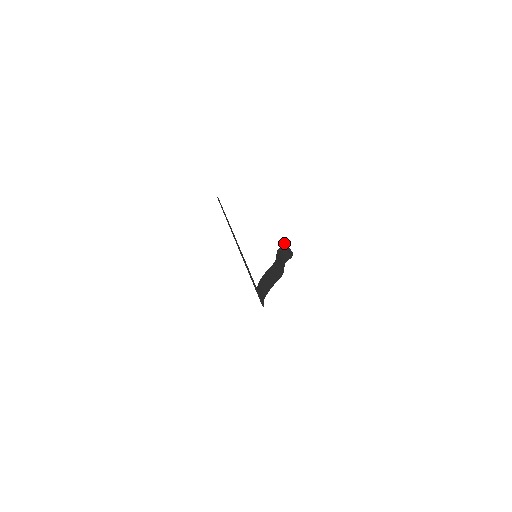
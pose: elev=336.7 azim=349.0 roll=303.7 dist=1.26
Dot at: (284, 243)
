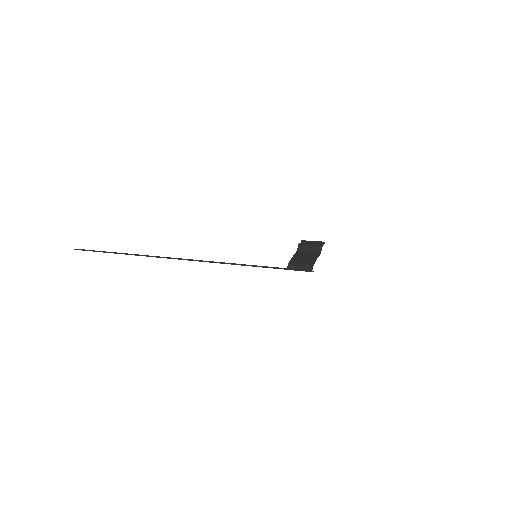
Dot at: (302, 241)
